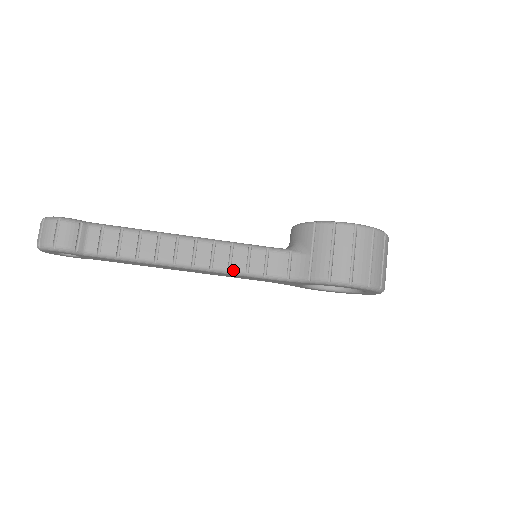
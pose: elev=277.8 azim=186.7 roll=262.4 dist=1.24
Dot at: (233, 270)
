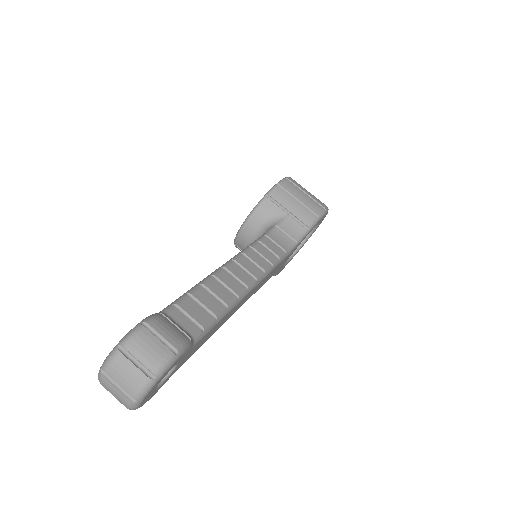
Dot at: (273, 263)
